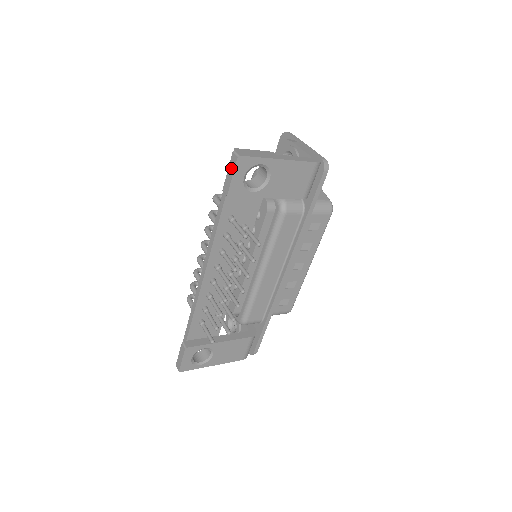
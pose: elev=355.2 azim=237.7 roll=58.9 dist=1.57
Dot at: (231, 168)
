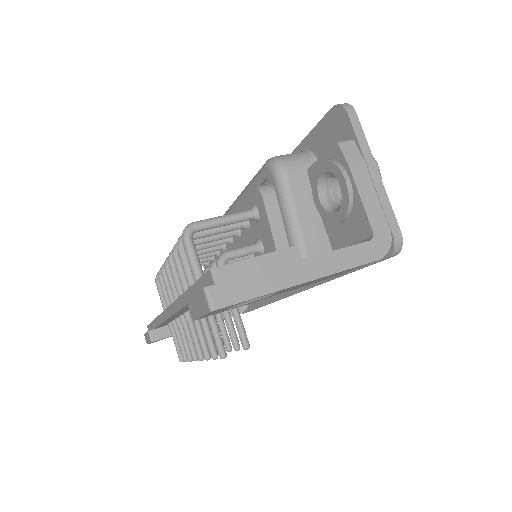
Dot at: (199, 304)
